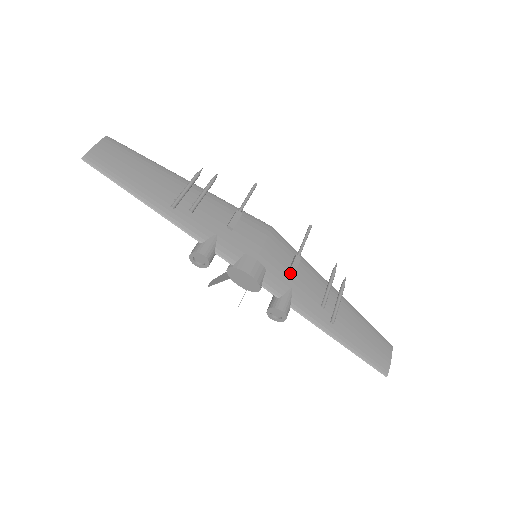
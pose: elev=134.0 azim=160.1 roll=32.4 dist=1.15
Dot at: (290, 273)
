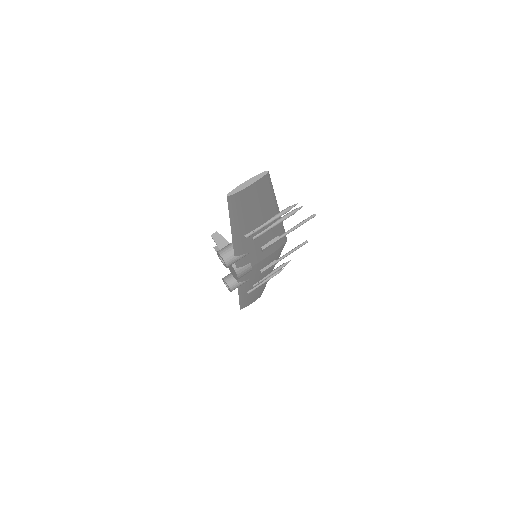
Dot at: (260, 271)
